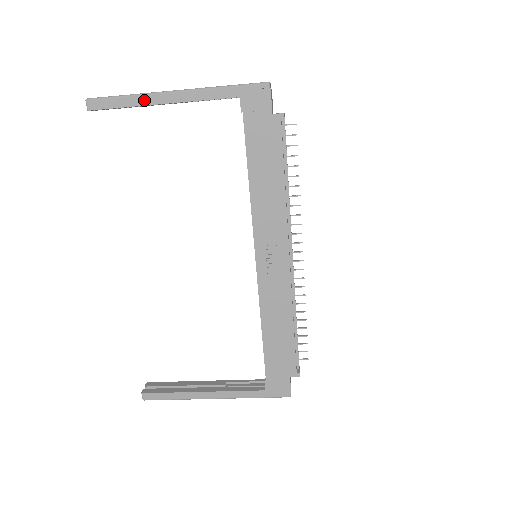
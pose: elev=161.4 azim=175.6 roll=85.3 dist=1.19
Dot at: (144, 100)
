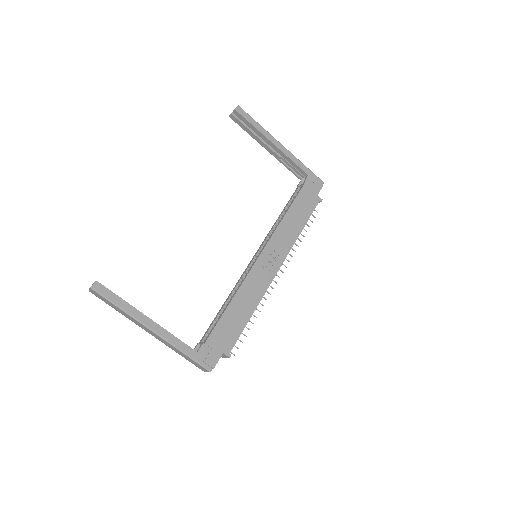
Dot at: (266, 133)
